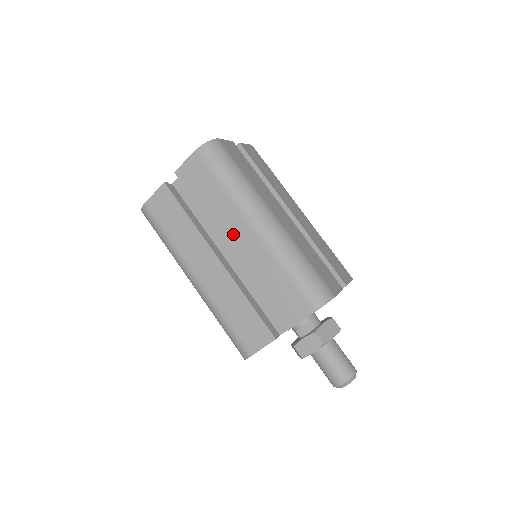
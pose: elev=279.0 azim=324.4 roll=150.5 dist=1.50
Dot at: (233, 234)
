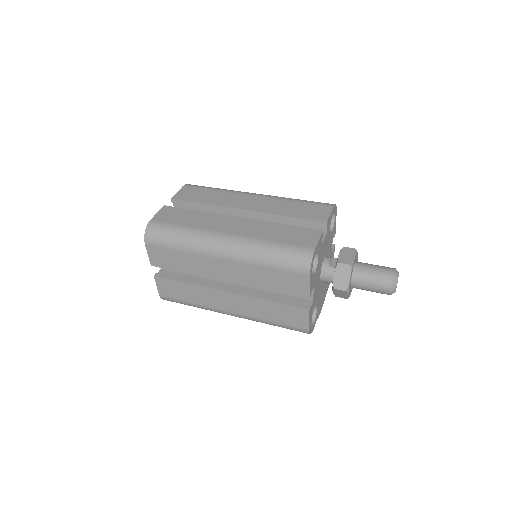
Dot at: (241, 203)
